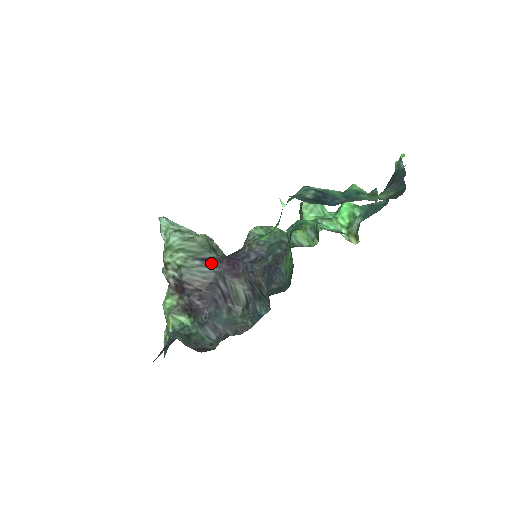
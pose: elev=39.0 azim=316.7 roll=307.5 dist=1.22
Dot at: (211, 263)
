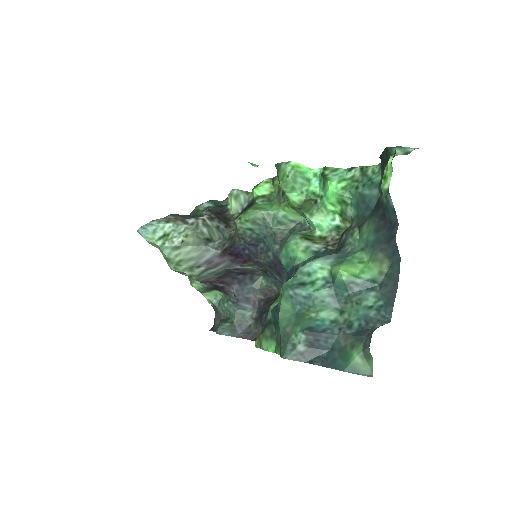
Dot at: (215, 262)
